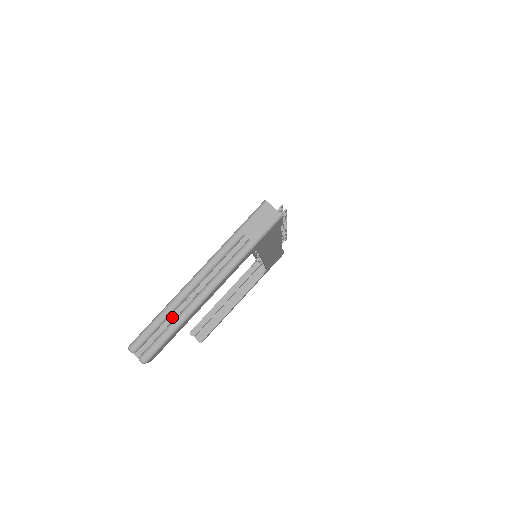
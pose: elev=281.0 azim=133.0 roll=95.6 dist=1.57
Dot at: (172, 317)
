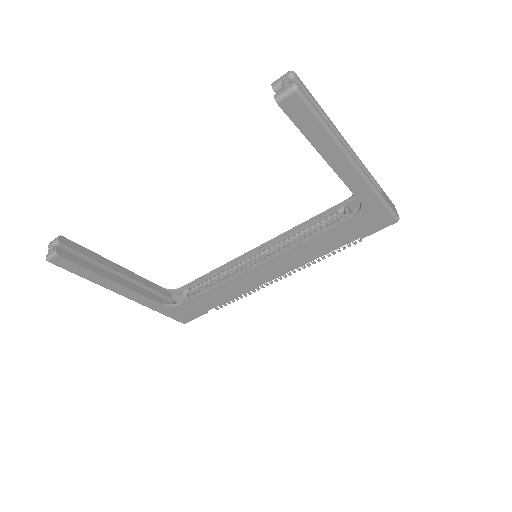
Dot at: occluded
